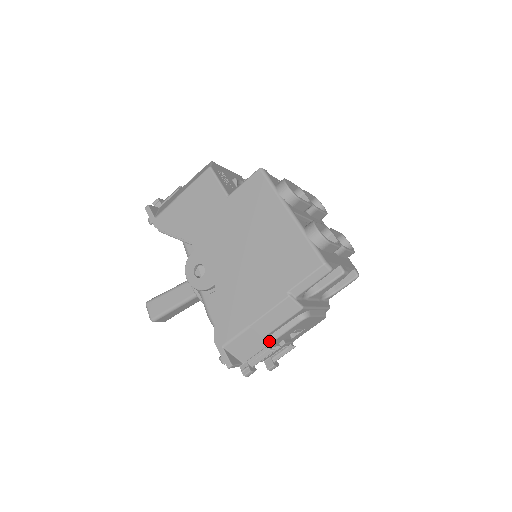
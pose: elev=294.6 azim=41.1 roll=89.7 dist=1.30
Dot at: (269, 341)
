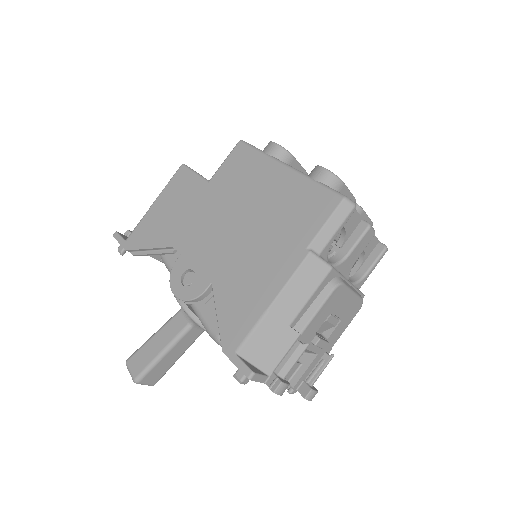
Dot at: (298, 331)
